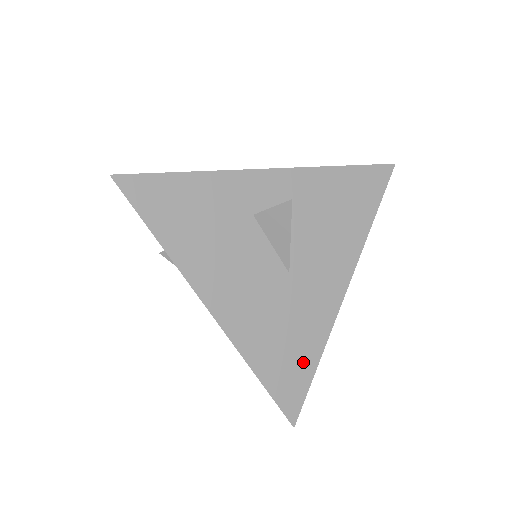
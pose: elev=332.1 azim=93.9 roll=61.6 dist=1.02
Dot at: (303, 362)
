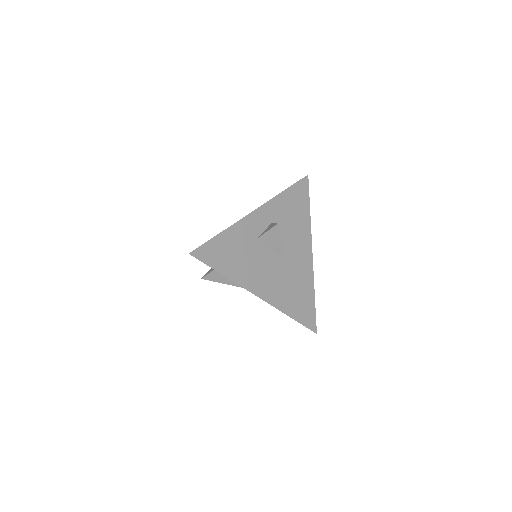
Dot at: (308, 300)
